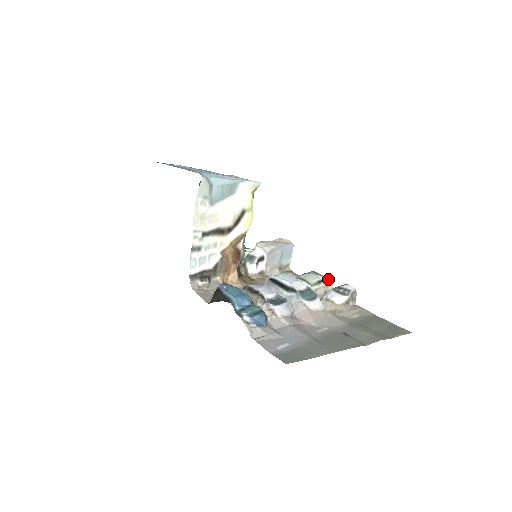
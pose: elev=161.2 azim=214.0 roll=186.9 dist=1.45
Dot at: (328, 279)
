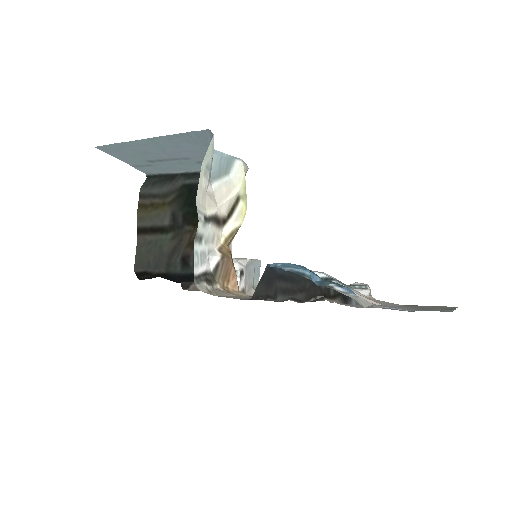
Dot at: occluded
